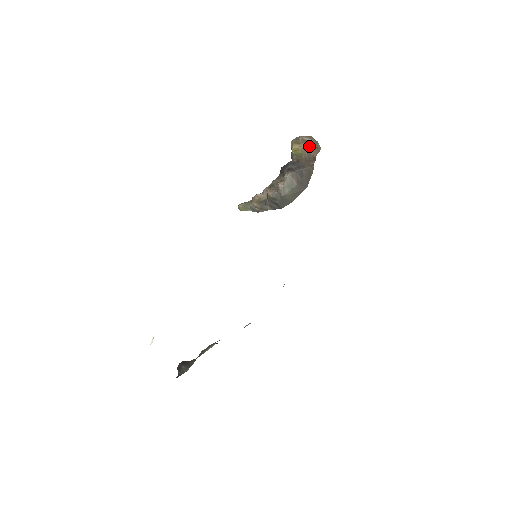
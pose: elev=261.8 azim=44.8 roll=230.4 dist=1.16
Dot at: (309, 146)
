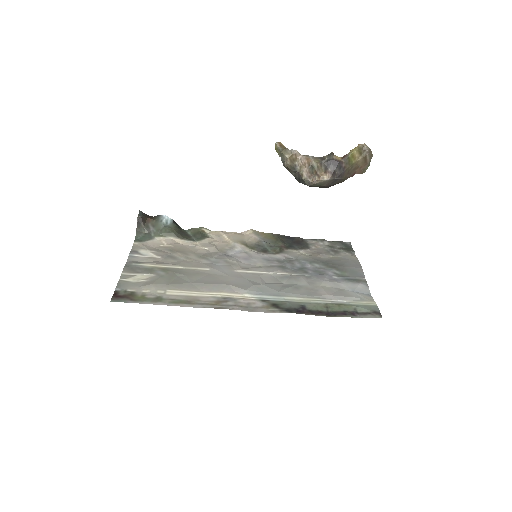
Dot at: (362, 164)
